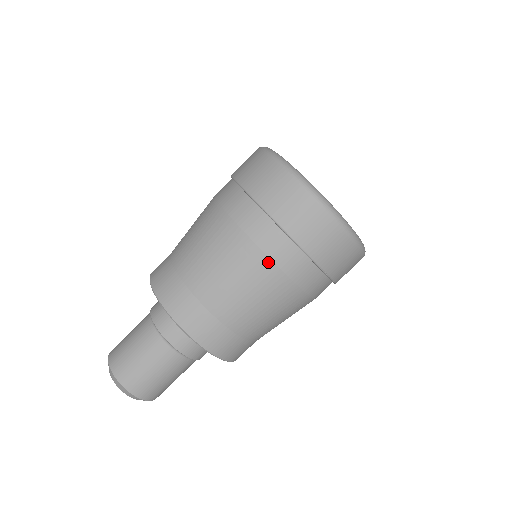
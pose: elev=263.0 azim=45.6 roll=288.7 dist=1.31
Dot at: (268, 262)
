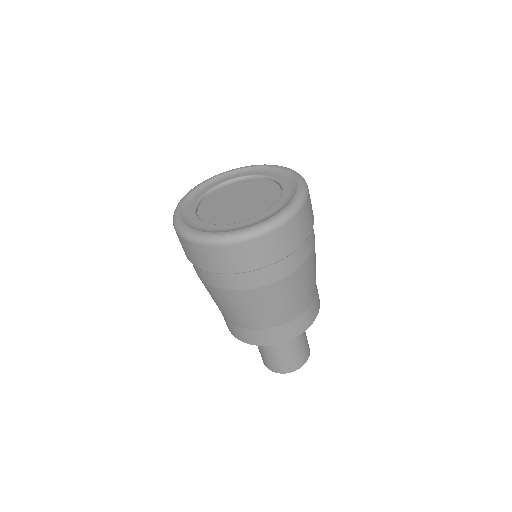
Dot at: (273, 285)
